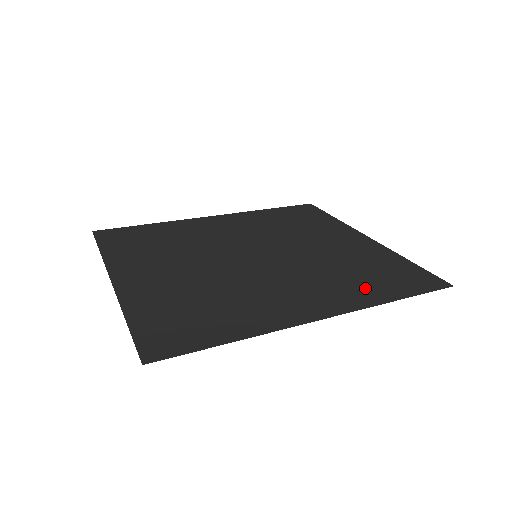
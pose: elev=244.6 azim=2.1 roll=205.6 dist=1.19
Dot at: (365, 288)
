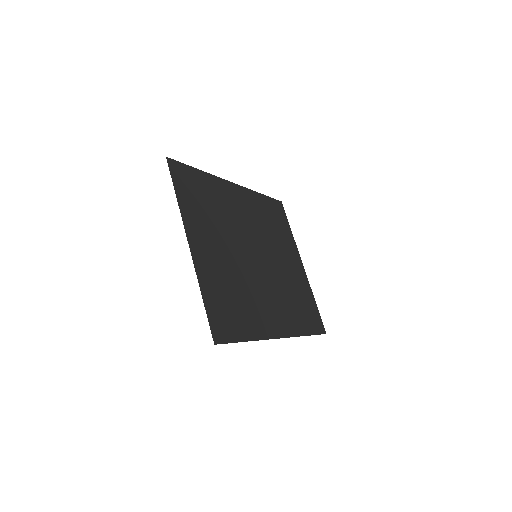
Dot at: (297, 318)
